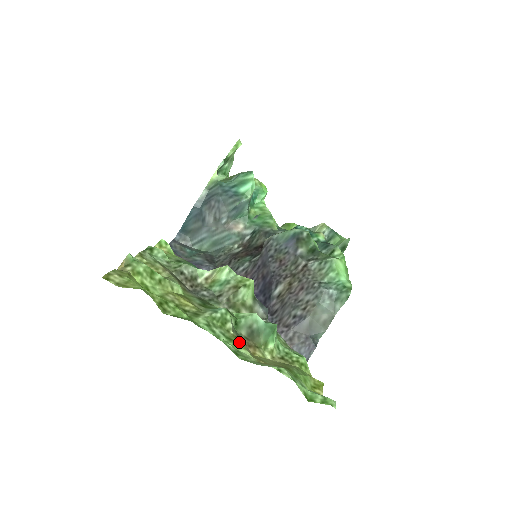
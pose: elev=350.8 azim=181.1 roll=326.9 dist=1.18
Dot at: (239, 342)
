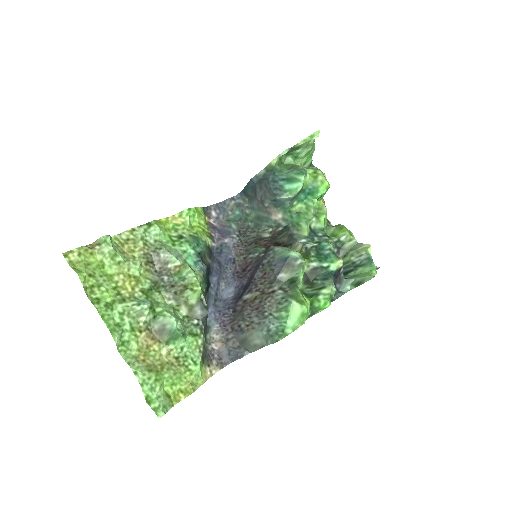
Dot at: (137, 335)
